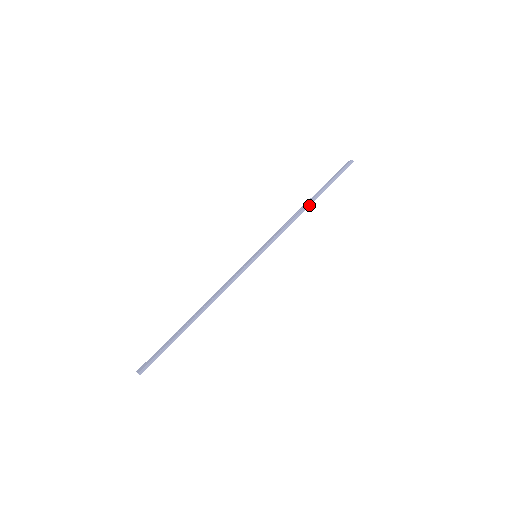
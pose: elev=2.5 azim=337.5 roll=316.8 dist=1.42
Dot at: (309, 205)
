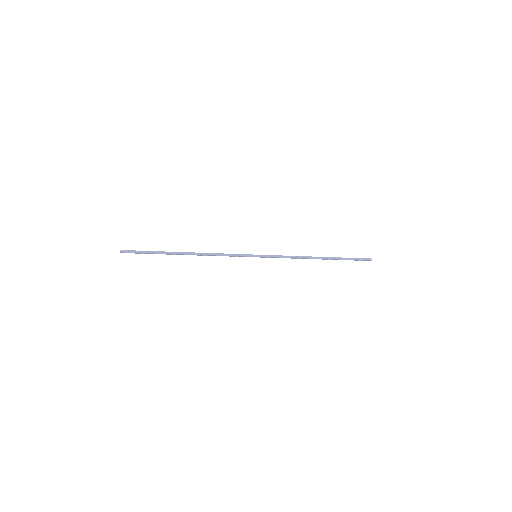
Dot at: (318, 258)
